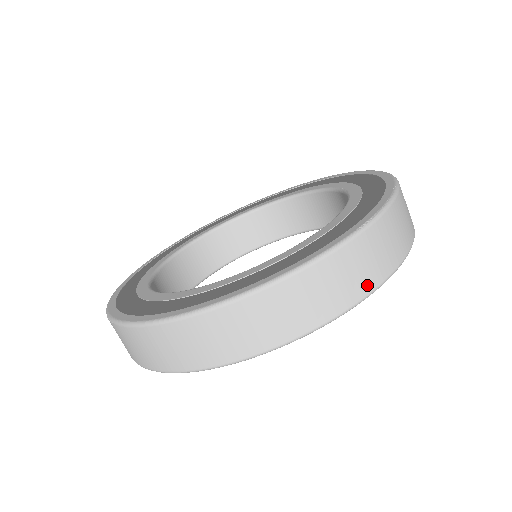
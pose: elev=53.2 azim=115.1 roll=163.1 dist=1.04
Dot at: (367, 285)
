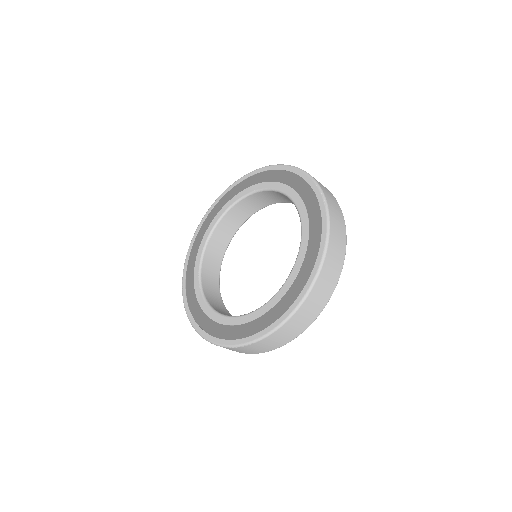
Dot at: (343, 226)
